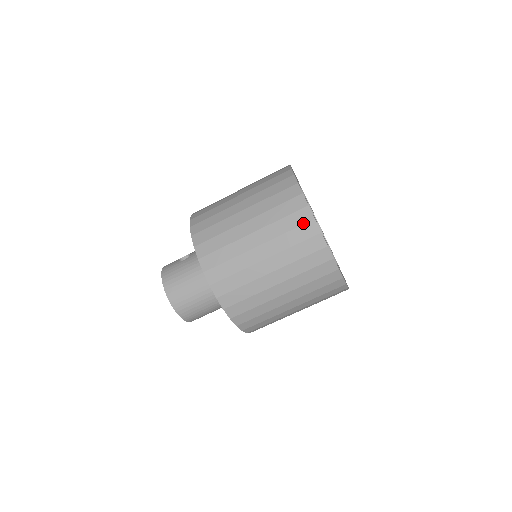
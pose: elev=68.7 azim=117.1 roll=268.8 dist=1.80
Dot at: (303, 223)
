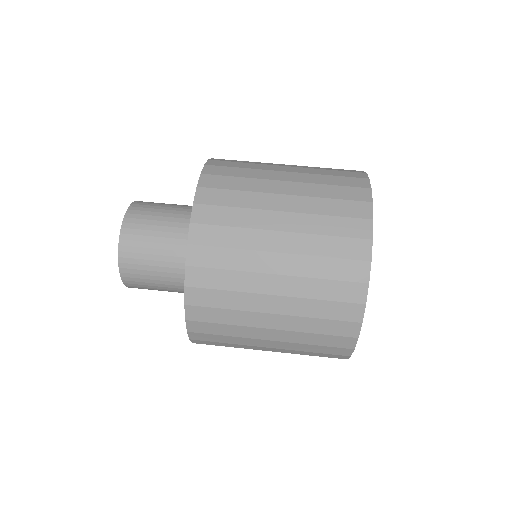
Dot at: occluded
